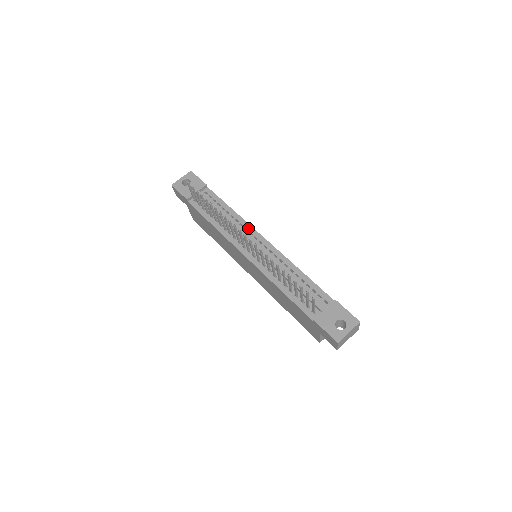
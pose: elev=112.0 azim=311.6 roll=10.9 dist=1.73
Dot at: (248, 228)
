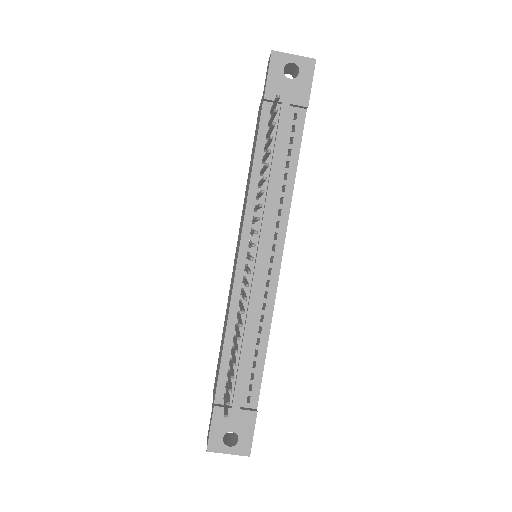
Dot at: (281, 226)
